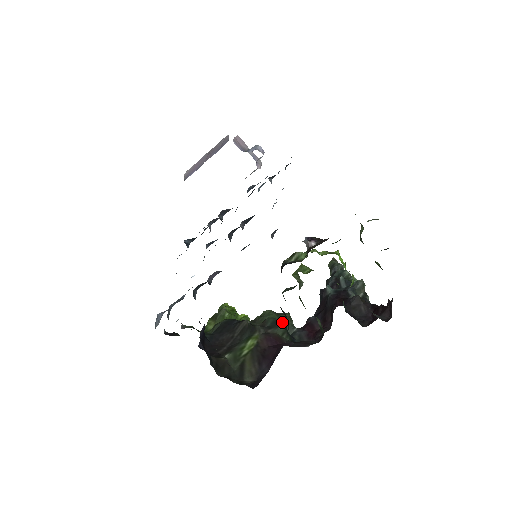
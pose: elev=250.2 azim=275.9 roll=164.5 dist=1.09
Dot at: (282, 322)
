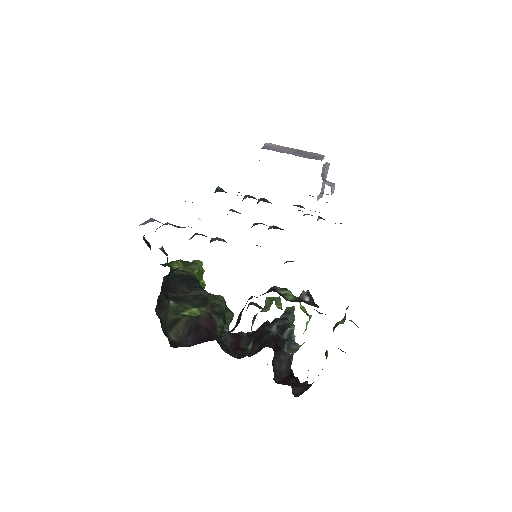
Dot at: (225, 316)
